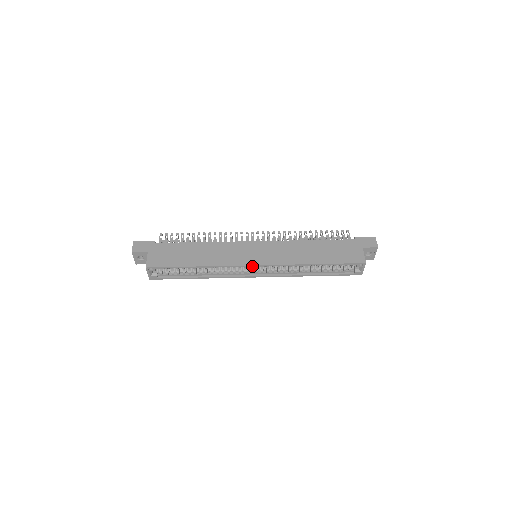
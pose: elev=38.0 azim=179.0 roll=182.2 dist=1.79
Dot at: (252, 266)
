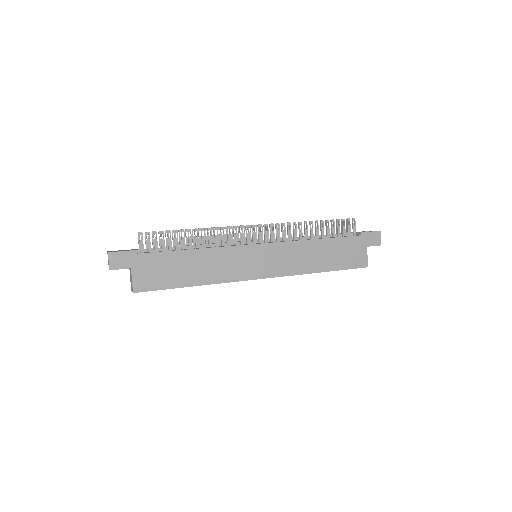
Dot at: (256, 279)
